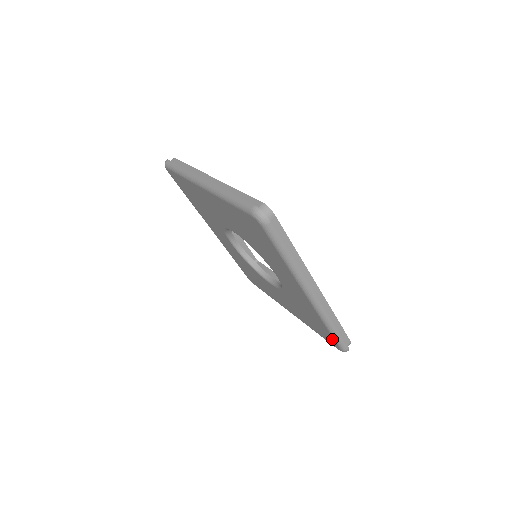
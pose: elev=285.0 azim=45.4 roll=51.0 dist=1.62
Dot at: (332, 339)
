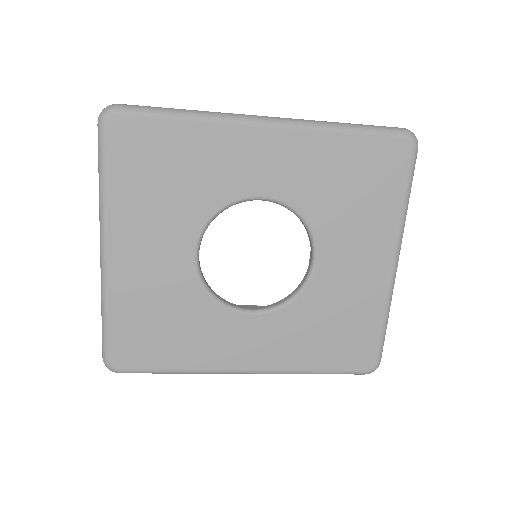
Dot at: (382, 143)
